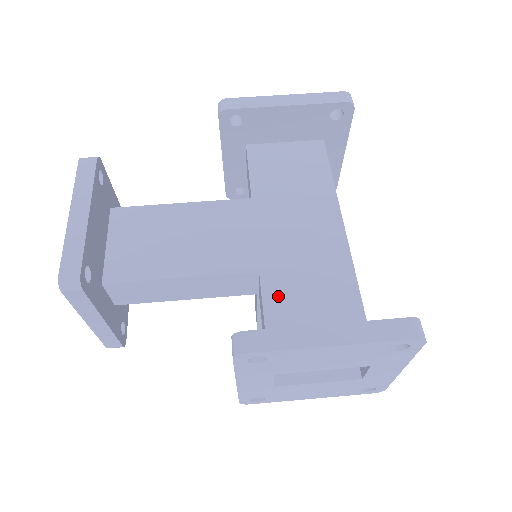
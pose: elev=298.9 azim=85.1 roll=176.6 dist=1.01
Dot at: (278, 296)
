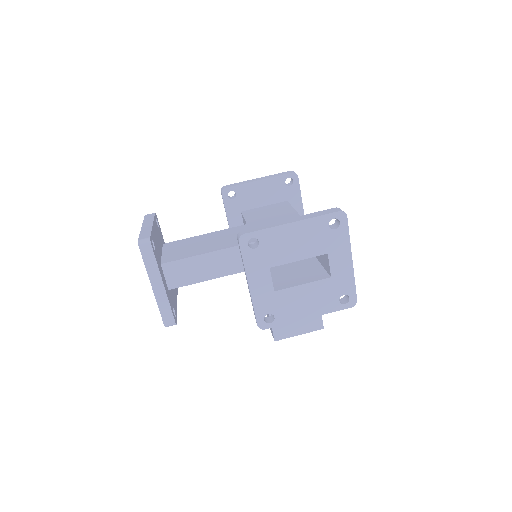
Dot at: occluded
